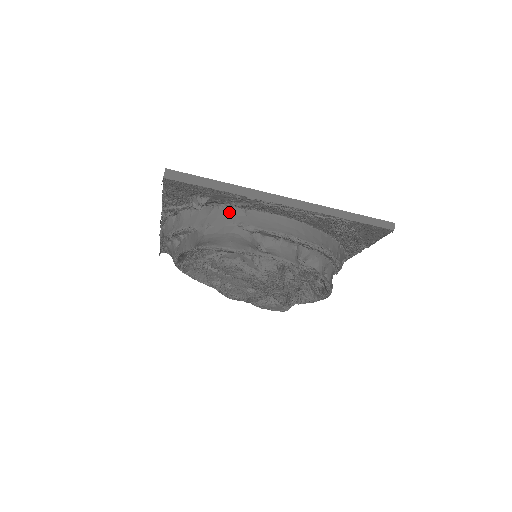
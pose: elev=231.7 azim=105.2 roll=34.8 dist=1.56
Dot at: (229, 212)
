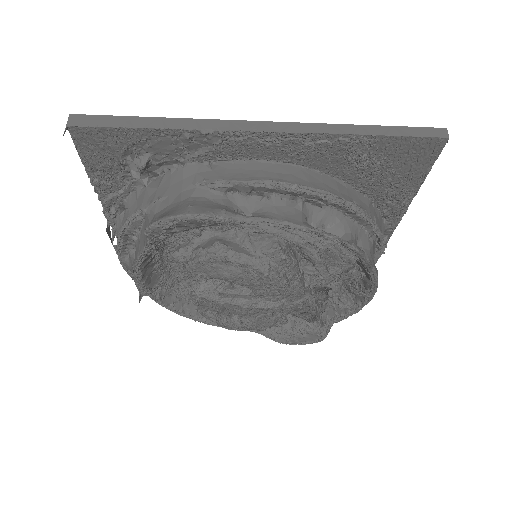
Dot at: (186, 172)
